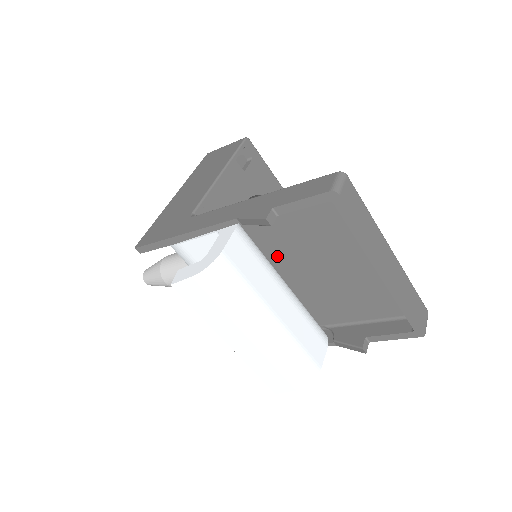
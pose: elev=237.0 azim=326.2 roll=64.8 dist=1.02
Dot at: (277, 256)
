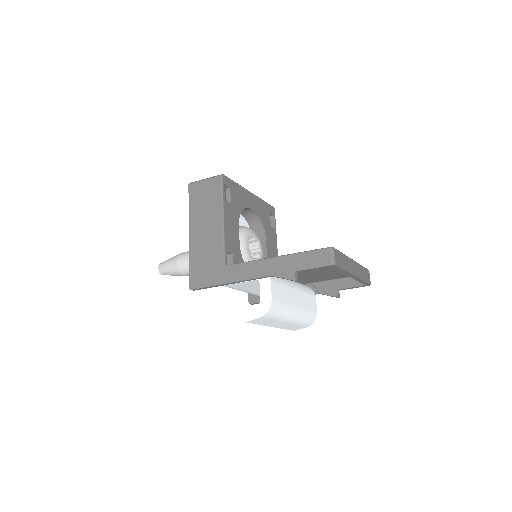
Dot at: occluded
